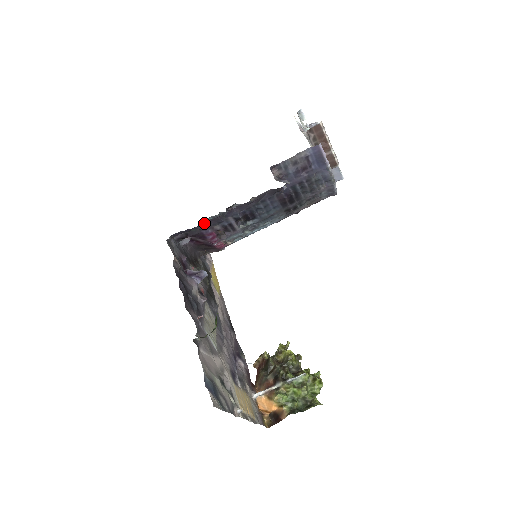
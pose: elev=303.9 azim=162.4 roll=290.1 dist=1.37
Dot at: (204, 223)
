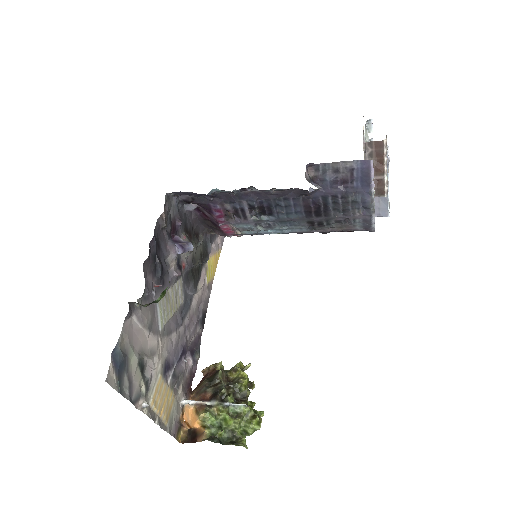
Dot at: (212, 193)
